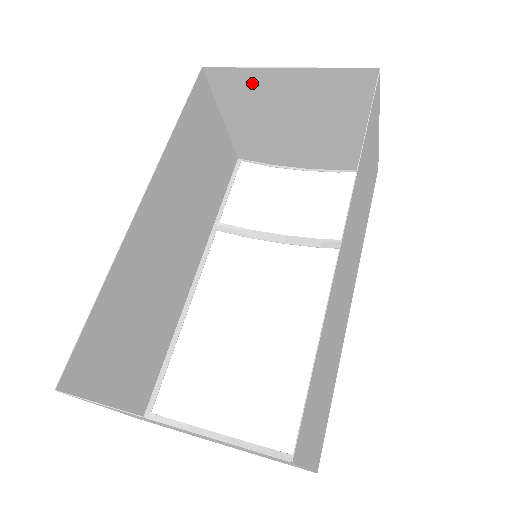
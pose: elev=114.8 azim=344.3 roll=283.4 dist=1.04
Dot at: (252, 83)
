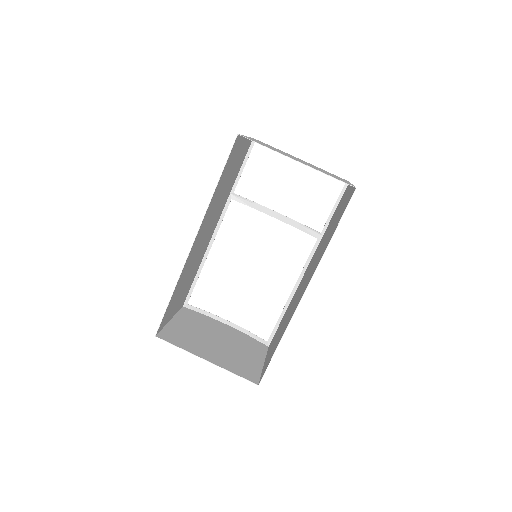
Dot at: occluded
